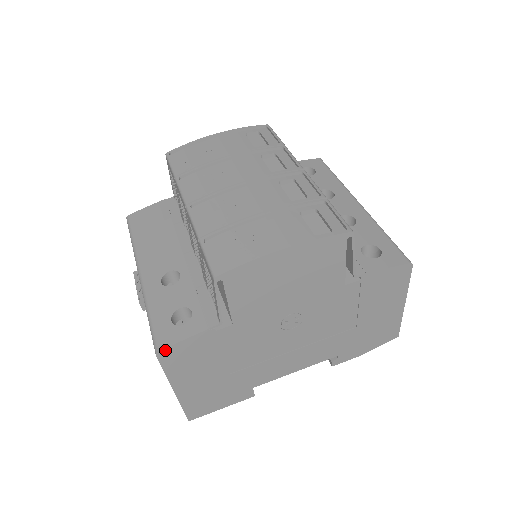
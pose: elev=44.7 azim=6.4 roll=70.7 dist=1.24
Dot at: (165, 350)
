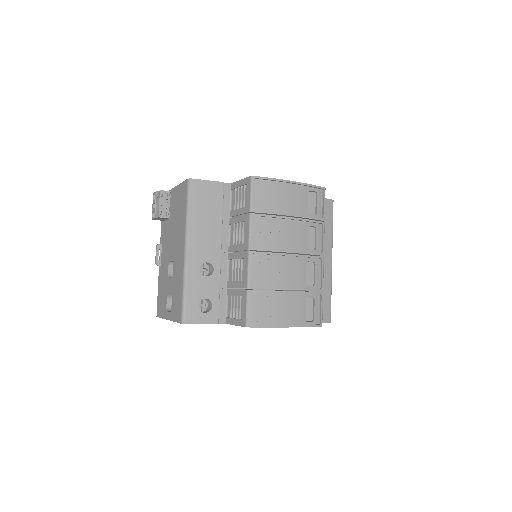
Dot at: occluded
